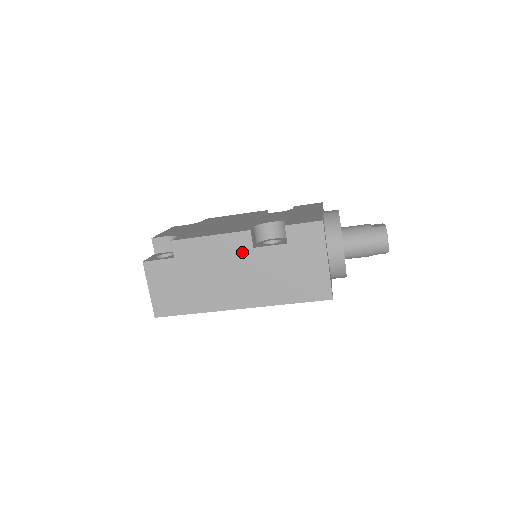
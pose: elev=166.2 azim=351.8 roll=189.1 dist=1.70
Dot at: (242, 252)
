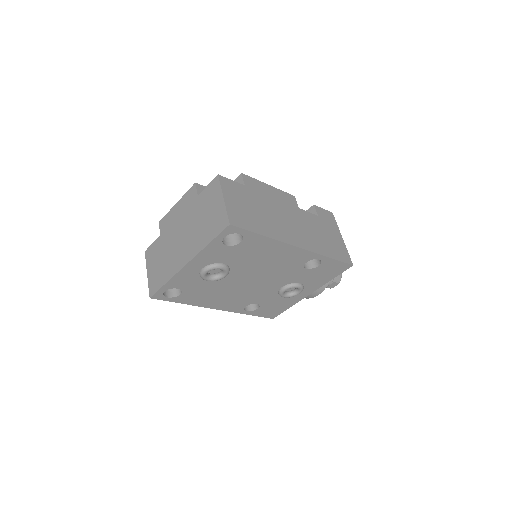
Dot at: (292, 207)
